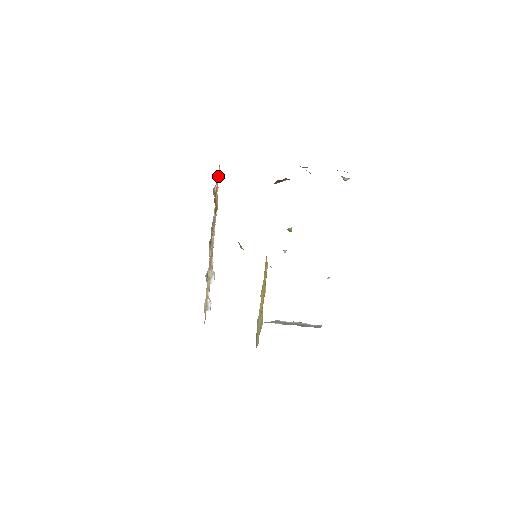
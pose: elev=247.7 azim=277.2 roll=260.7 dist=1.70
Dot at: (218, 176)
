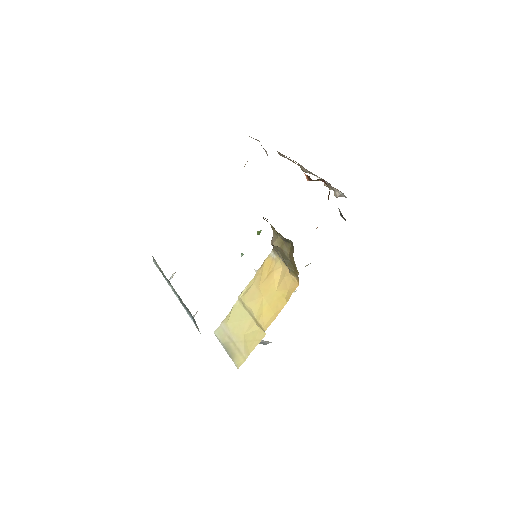
Dot at: occluded
